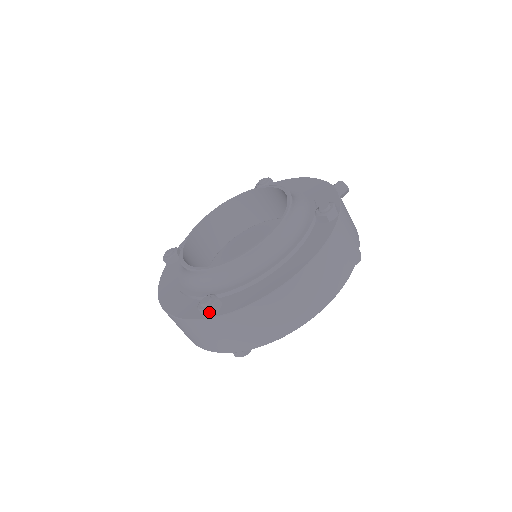
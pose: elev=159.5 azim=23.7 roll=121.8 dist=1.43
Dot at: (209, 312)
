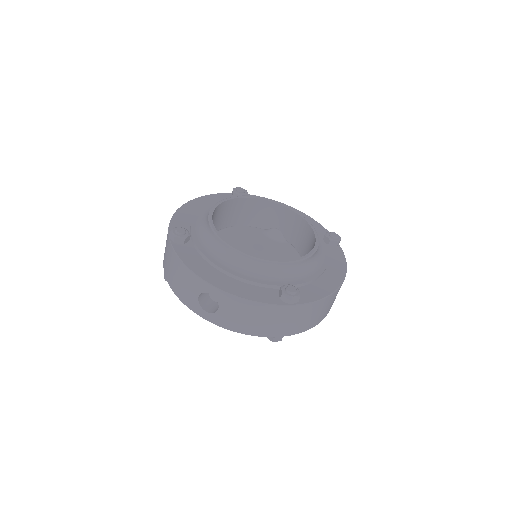
Dot at: (296, 300)
